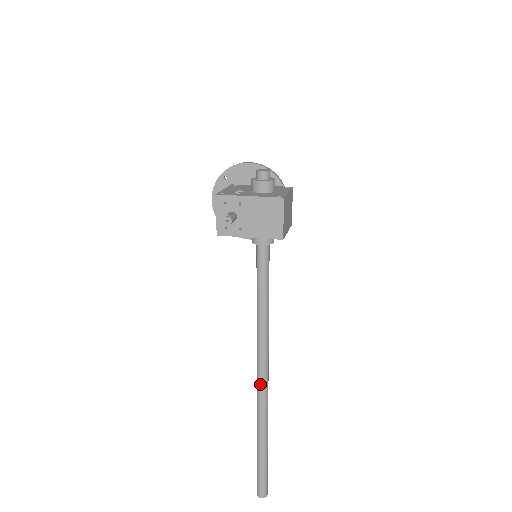
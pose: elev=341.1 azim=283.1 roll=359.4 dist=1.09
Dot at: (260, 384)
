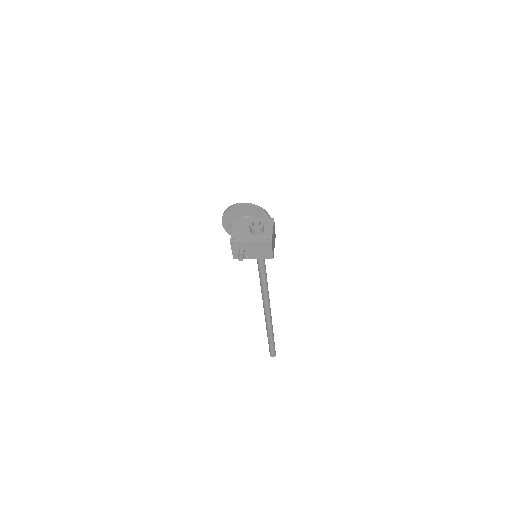
Dot at: (266, 313)
